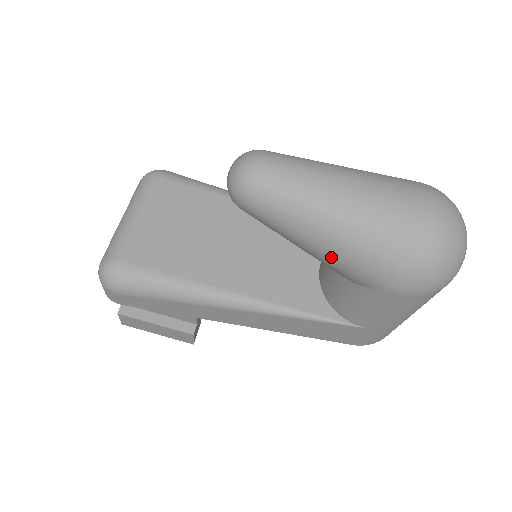
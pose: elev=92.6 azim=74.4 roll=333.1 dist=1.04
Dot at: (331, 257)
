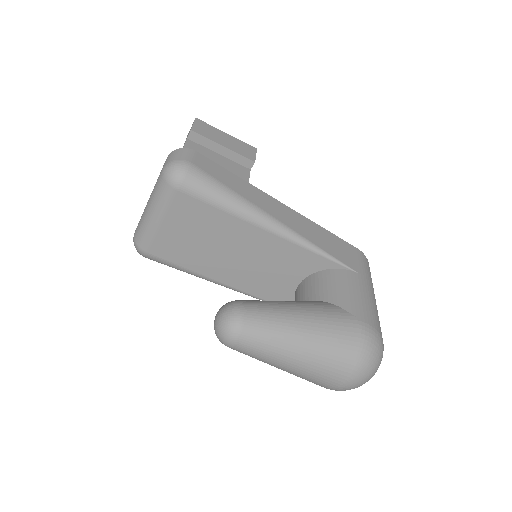
Dot at: occluded
